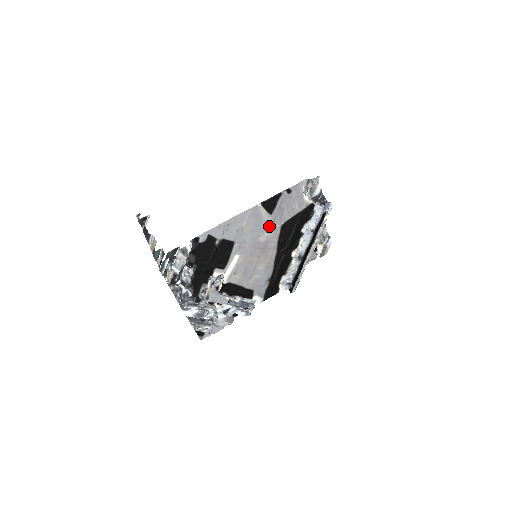
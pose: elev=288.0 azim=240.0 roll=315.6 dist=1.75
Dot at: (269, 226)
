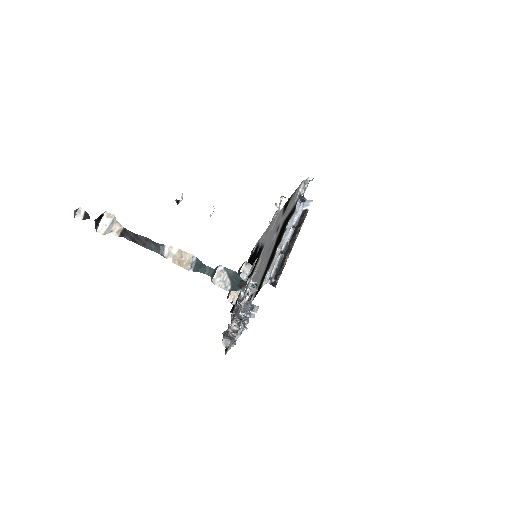
Dot at: (278, 226)
